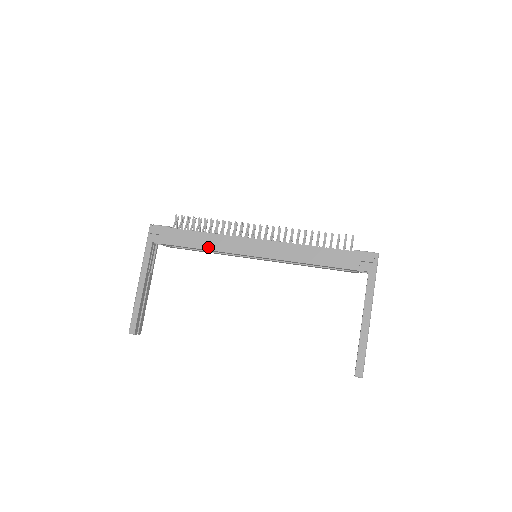
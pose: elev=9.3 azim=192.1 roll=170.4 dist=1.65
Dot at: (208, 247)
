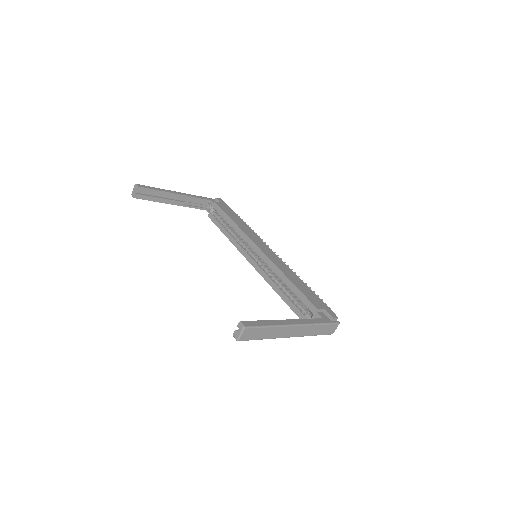
Dot at: (239, 224)
